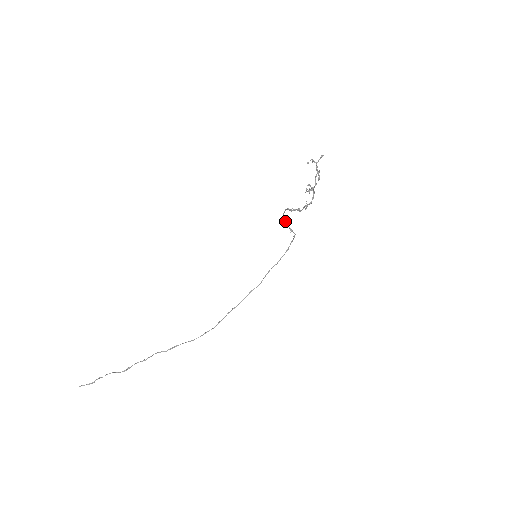
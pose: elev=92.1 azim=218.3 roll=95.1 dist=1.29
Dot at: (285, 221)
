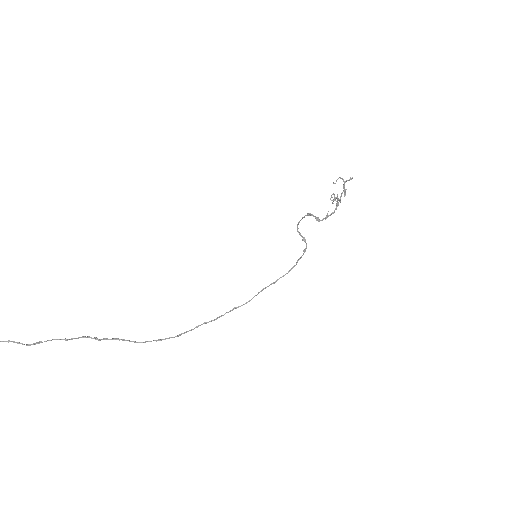
Dot at: (298, 231)
